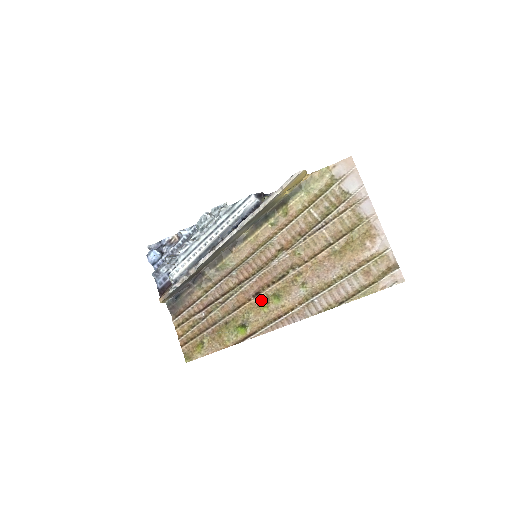
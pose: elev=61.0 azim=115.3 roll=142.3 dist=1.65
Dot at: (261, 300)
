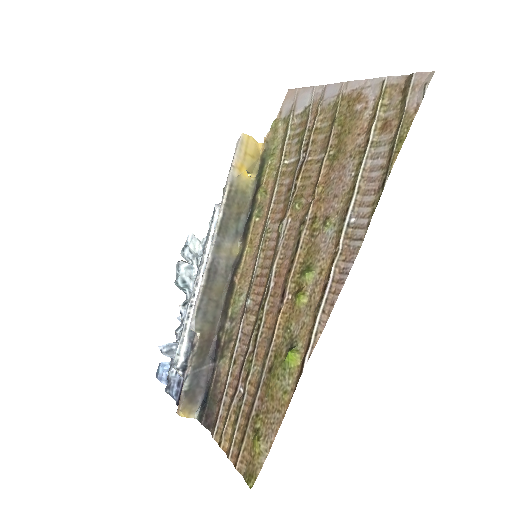
Dot at: (292, 296)
